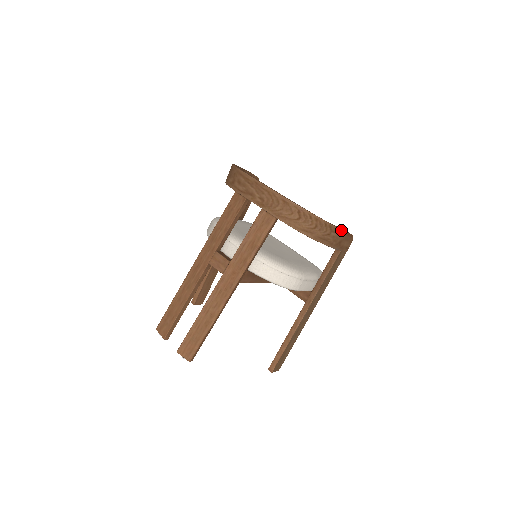
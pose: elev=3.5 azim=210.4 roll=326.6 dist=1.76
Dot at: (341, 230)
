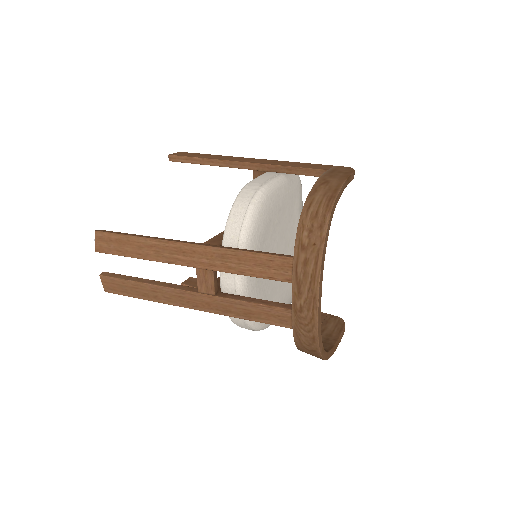
Dot at: (335, 349)
